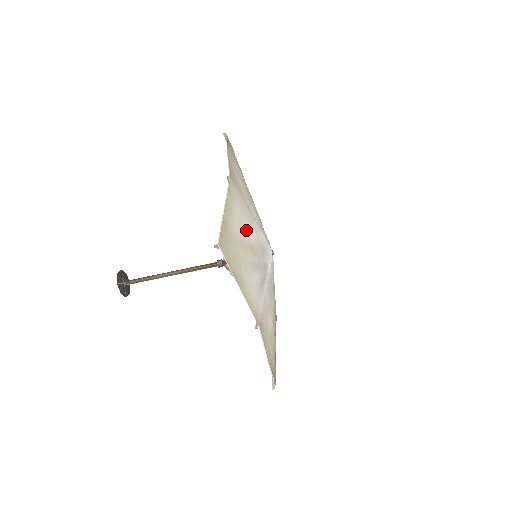
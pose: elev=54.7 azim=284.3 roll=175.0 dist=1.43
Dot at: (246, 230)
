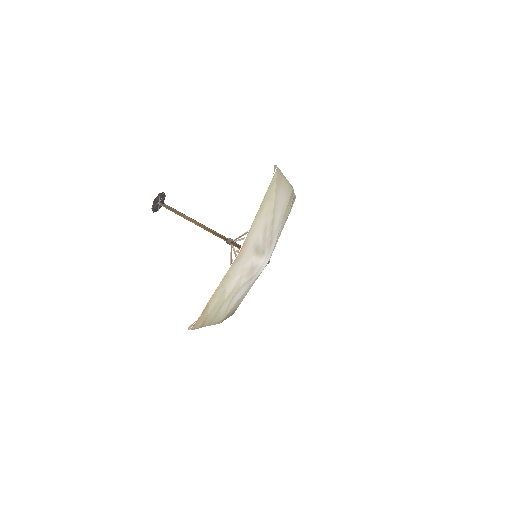
Dot at: (278, 213)
